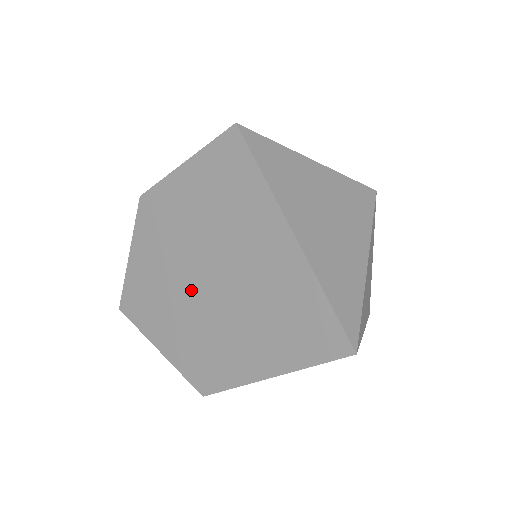
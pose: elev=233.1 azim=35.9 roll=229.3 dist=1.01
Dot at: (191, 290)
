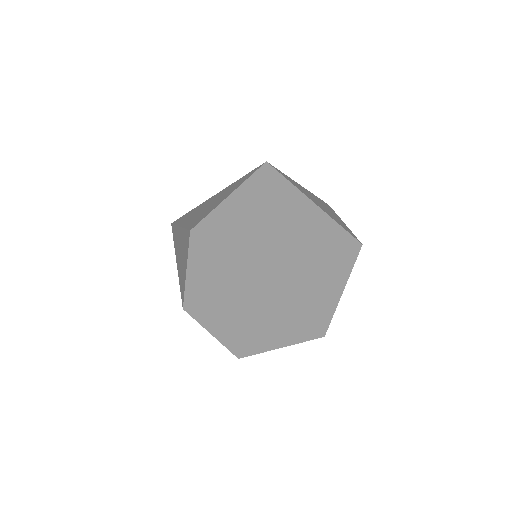
Dot at: (262, 310)
